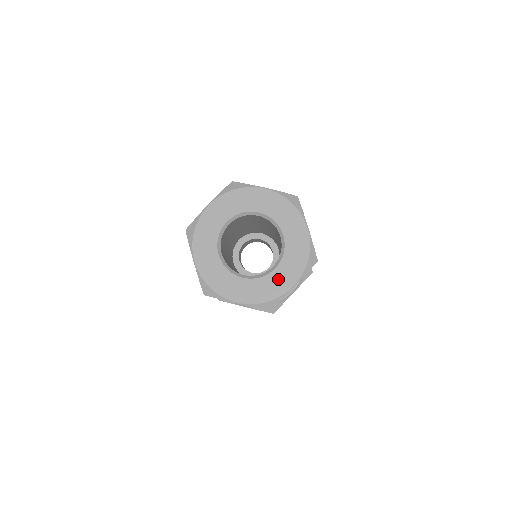
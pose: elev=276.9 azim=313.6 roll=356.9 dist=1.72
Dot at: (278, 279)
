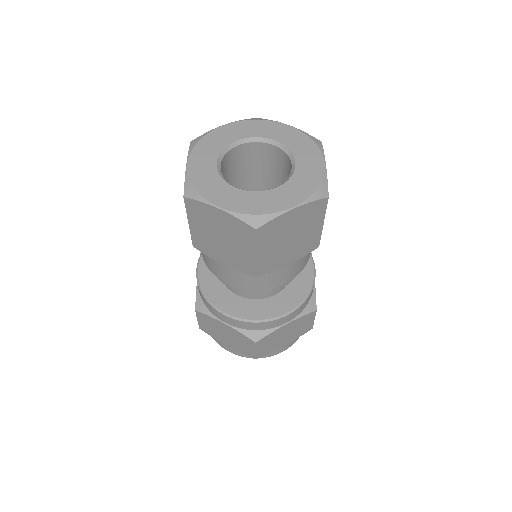
Dot at: (307, 168)
